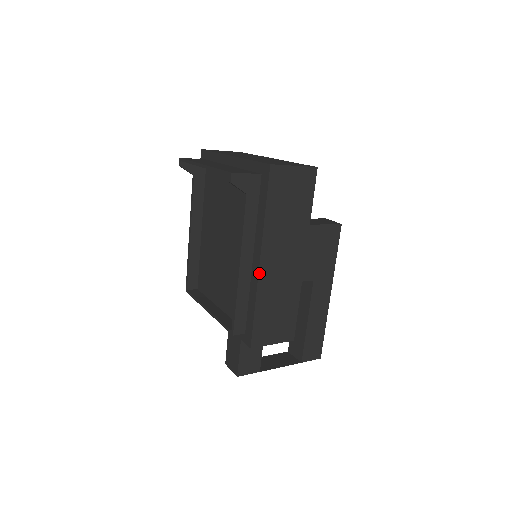
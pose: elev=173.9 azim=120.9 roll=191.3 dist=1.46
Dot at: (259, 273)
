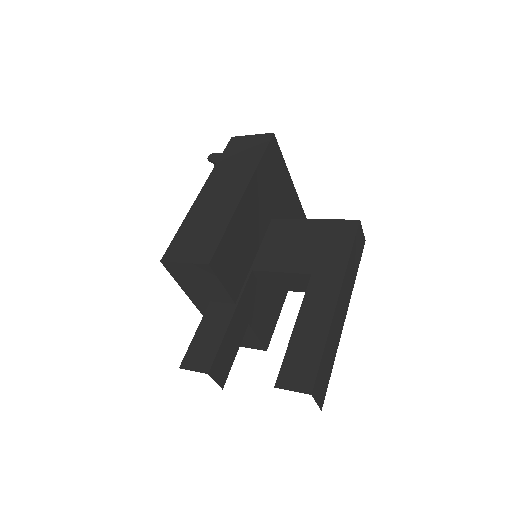
Dot at: (196, 200)
